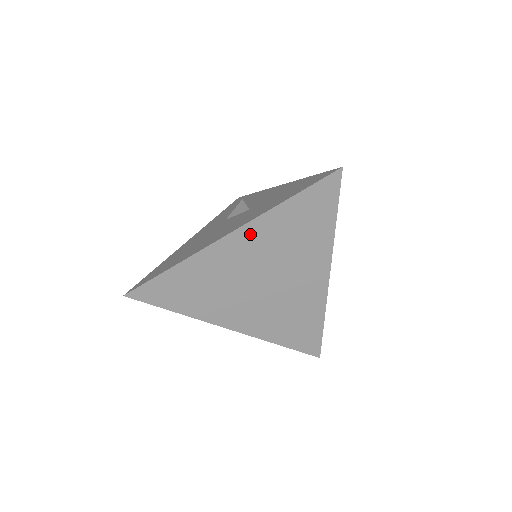
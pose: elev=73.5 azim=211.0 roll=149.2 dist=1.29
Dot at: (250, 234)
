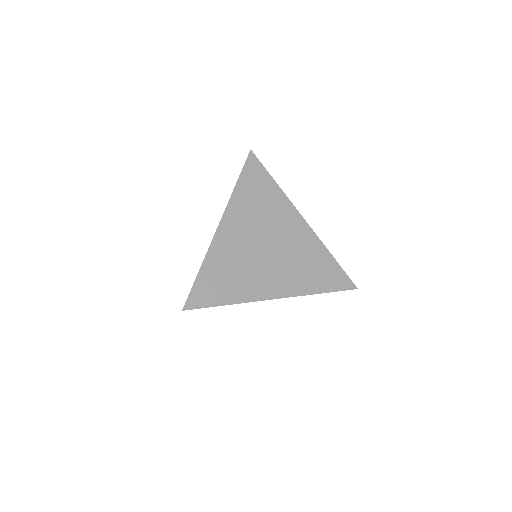
Dot at: (232, 217)
